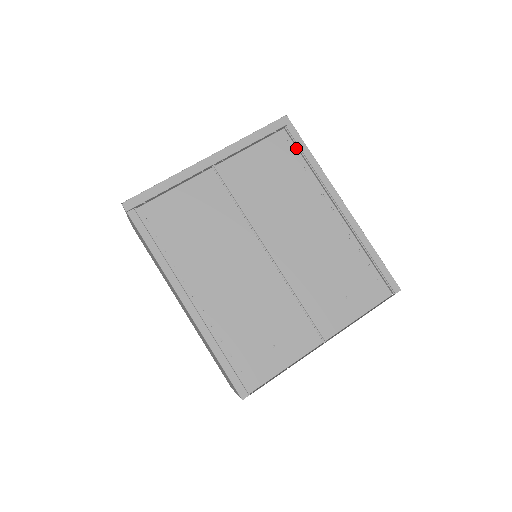
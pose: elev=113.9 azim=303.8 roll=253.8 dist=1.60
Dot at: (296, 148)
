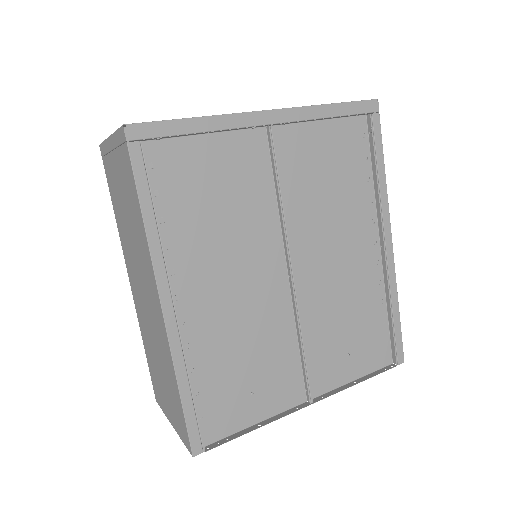
Dot at: (369, 147)
